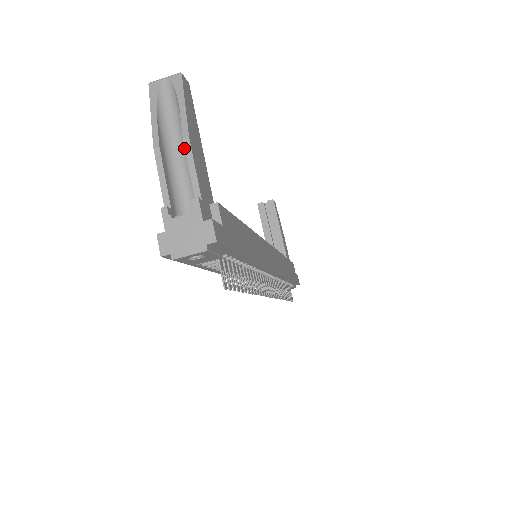
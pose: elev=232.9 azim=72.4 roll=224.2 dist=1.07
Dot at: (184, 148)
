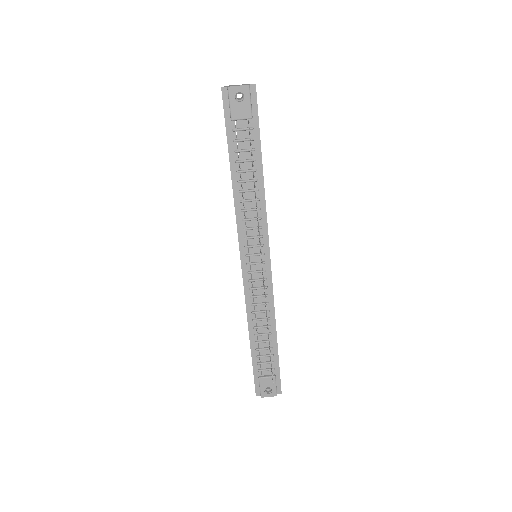
Dot at: occluded
